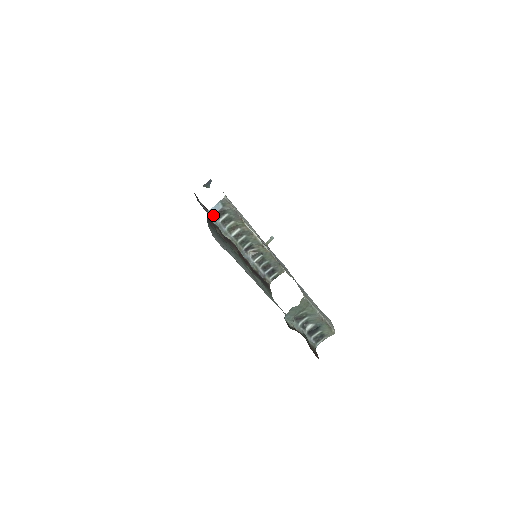
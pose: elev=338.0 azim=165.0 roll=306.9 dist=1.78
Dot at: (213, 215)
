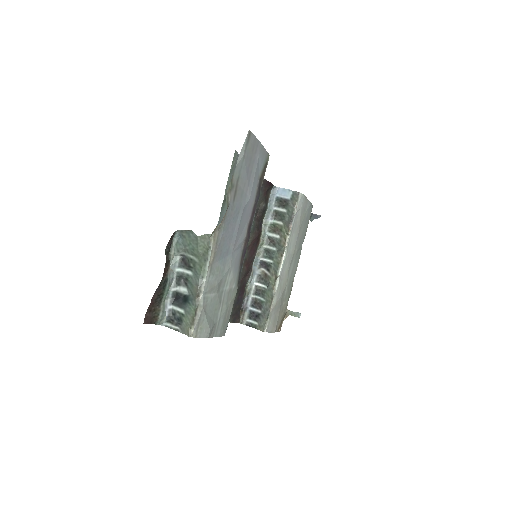
Dot at: (276, 196)
